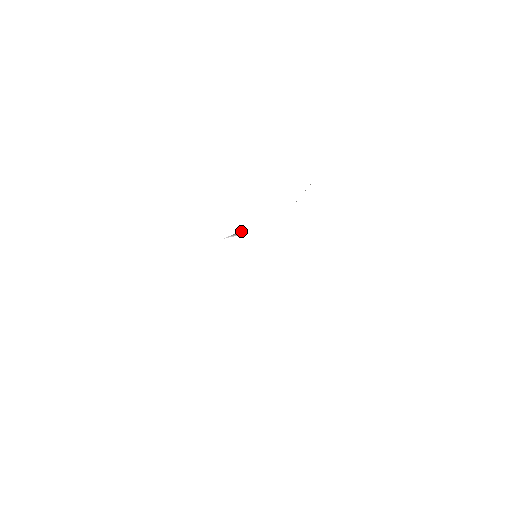
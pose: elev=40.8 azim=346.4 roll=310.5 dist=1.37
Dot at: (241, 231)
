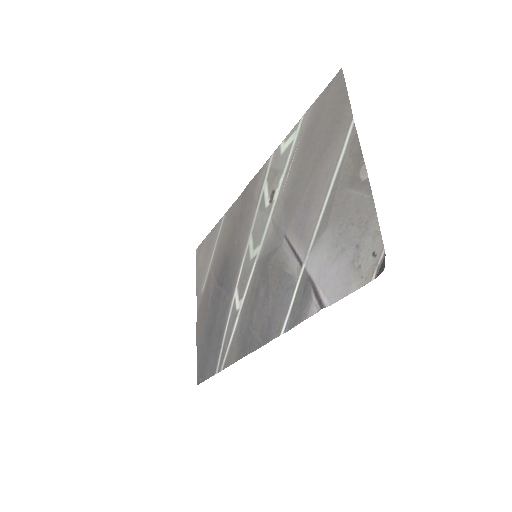
Dot at: (305, 271)
